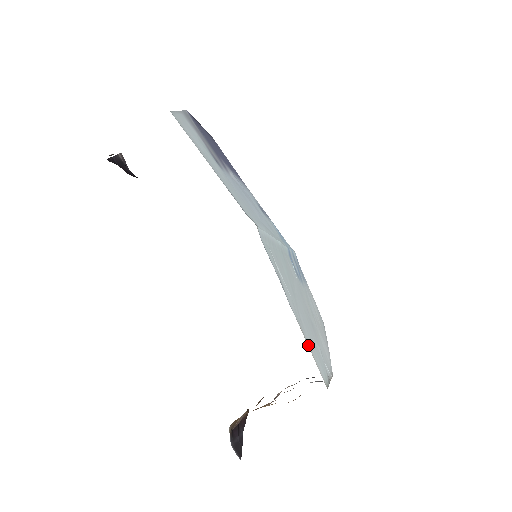
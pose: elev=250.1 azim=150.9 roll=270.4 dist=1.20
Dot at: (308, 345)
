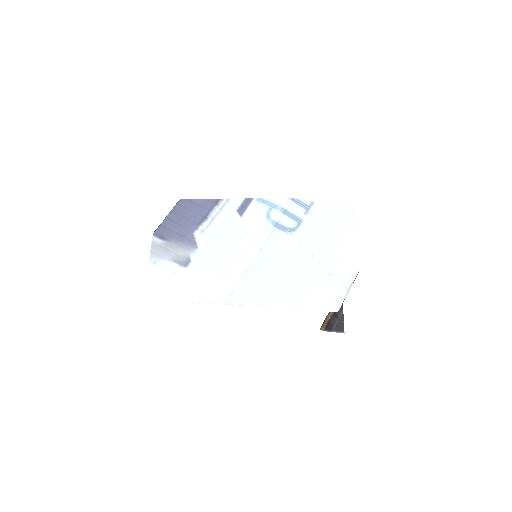
Dot at: (304, 308)
